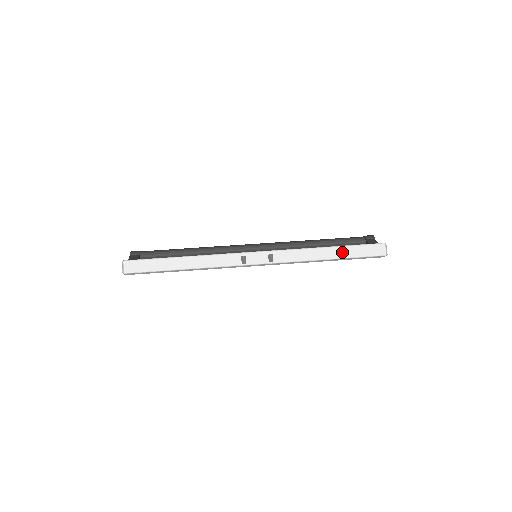
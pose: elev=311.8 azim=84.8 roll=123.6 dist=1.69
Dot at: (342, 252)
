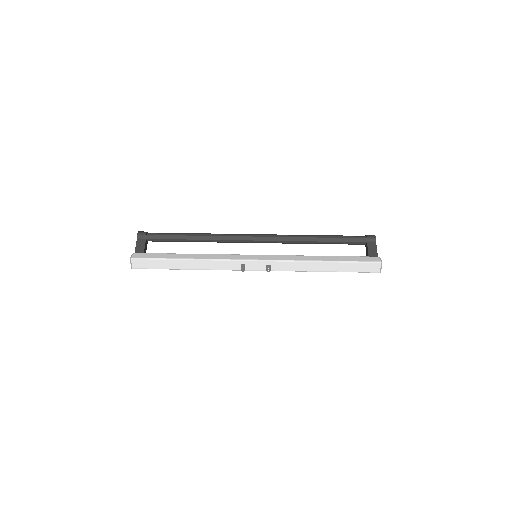
Dot at: (338, 267)
